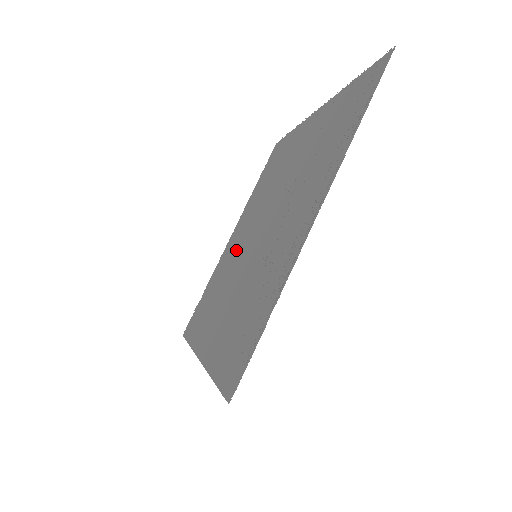
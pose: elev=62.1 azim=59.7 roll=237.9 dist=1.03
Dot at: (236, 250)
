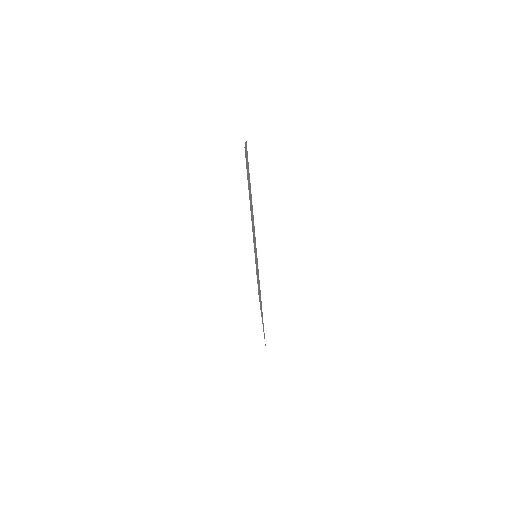
Dot at: occluded
